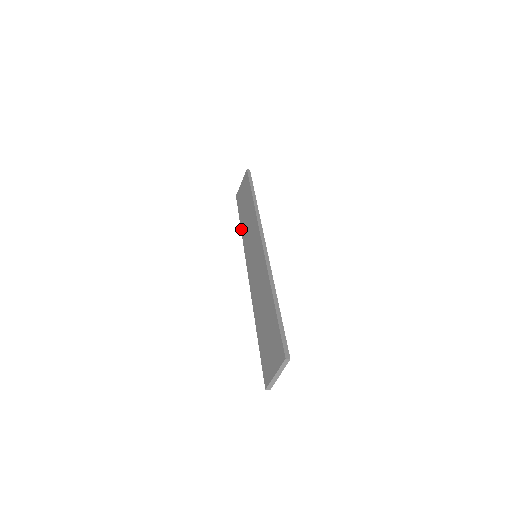
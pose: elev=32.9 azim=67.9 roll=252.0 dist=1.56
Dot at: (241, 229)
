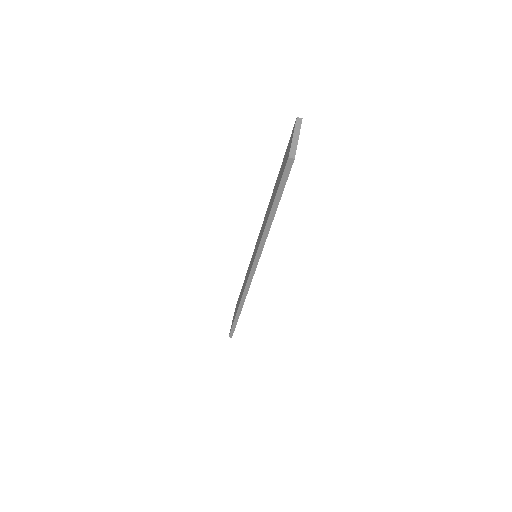
Dot at: (238, 307)
